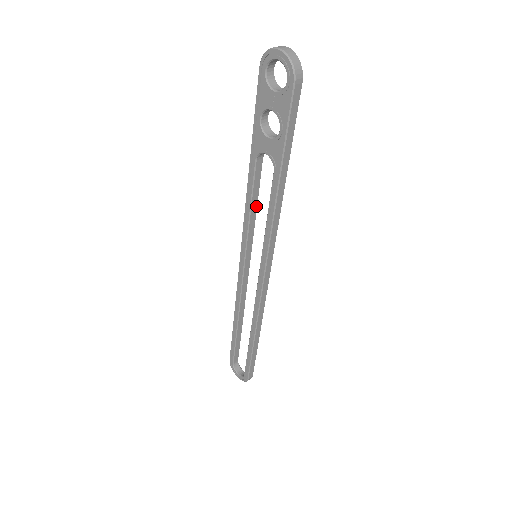
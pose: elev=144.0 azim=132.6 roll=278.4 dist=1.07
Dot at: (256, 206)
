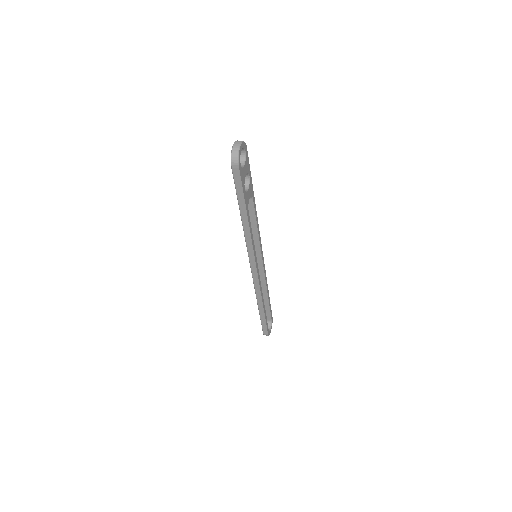
Dot at: (256, 226)
